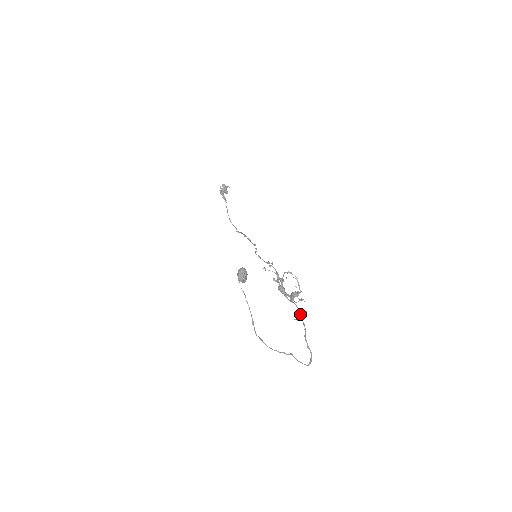
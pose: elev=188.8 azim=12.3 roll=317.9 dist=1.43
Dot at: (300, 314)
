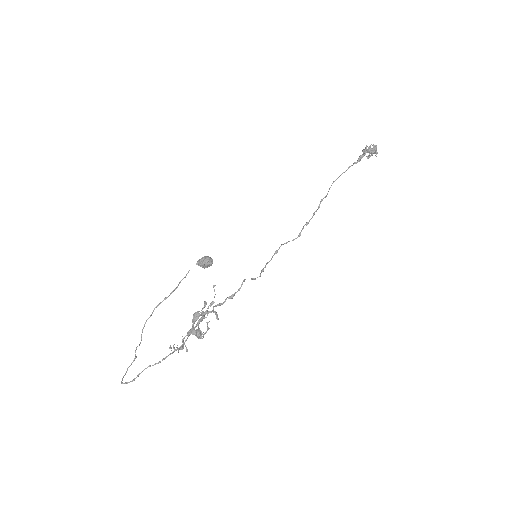
Dot at: occluded
